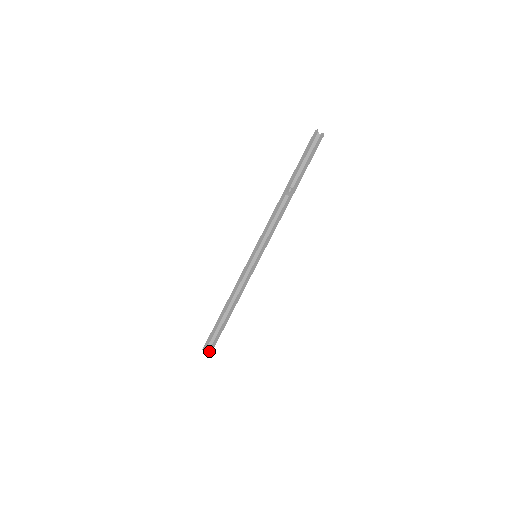
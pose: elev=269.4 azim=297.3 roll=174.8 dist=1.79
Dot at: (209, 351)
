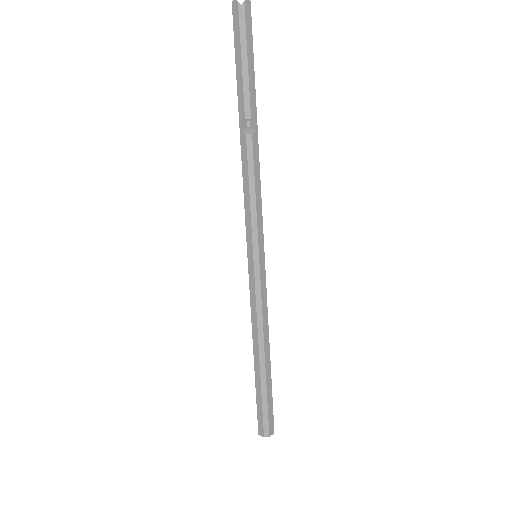
Dot at: (269, 432)
